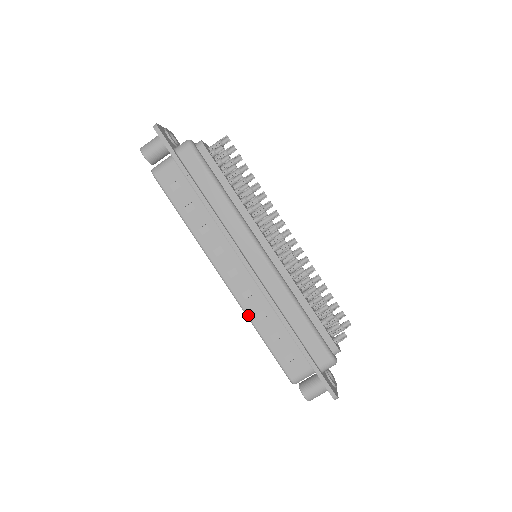
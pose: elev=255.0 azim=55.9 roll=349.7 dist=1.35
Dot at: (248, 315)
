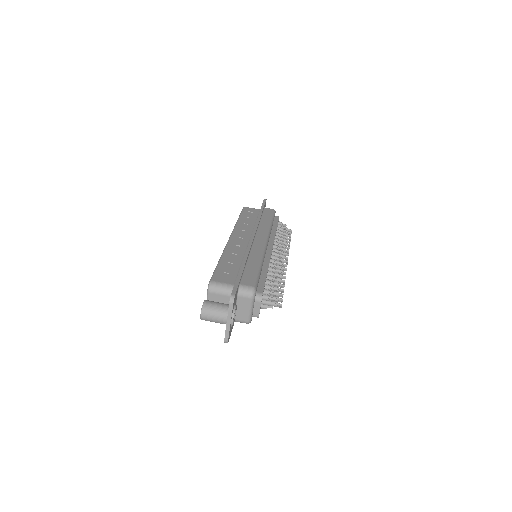
Dot at: (225, 250)
